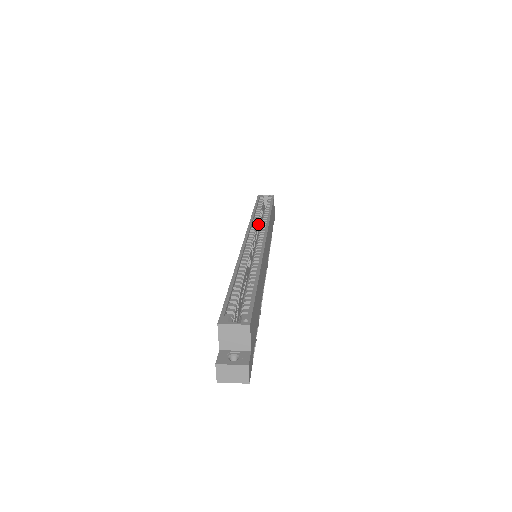
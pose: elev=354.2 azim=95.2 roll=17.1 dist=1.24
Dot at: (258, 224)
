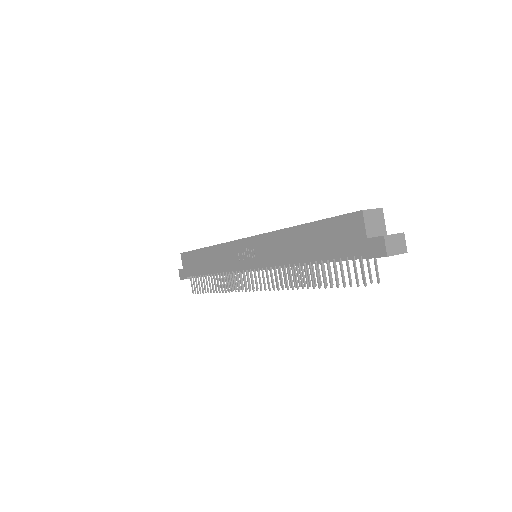
Dot at: occluded
